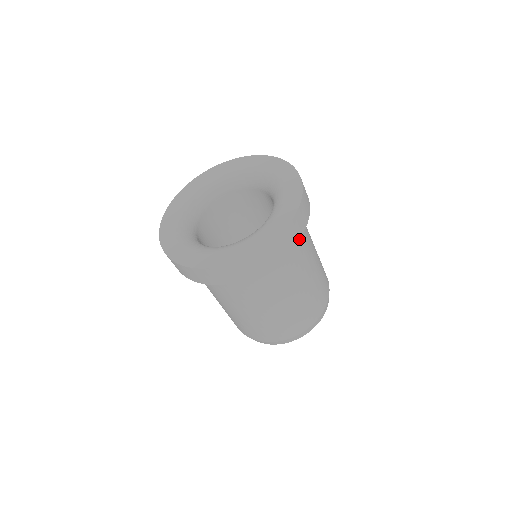
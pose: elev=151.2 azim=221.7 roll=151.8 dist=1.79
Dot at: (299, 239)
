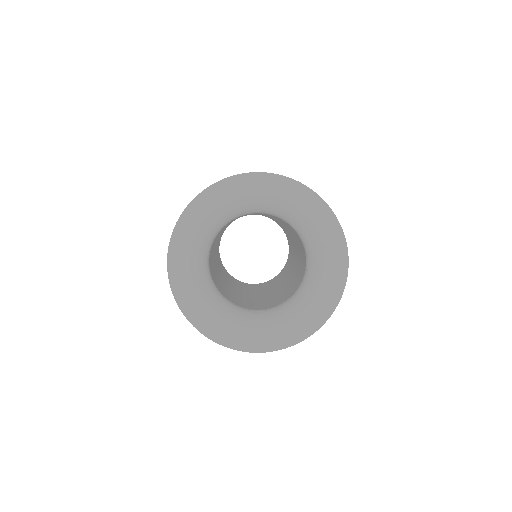
Dot at: occluded
